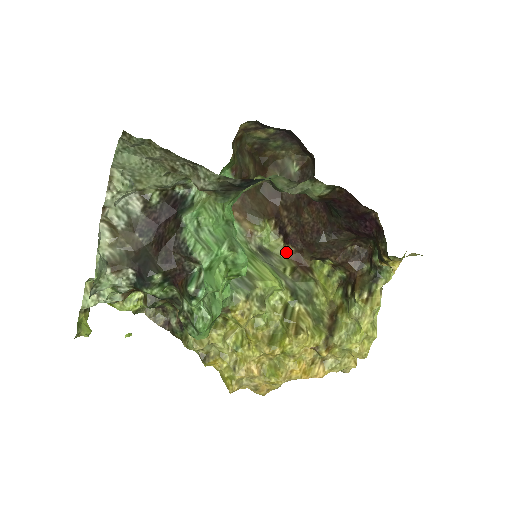
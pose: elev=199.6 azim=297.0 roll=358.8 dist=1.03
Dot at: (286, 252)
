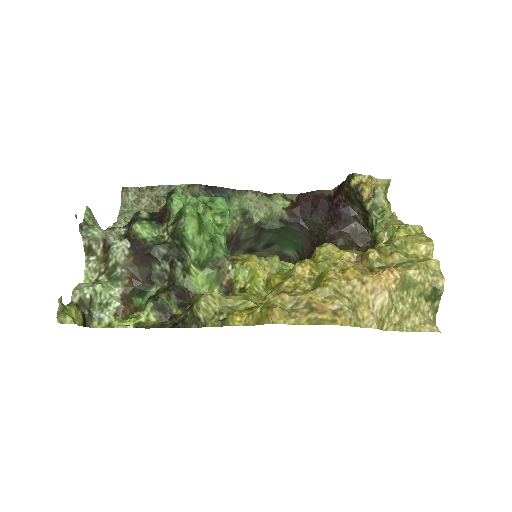
Dot at: occluded
